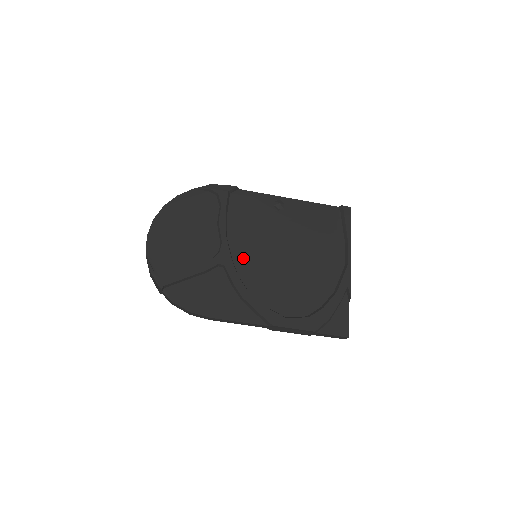
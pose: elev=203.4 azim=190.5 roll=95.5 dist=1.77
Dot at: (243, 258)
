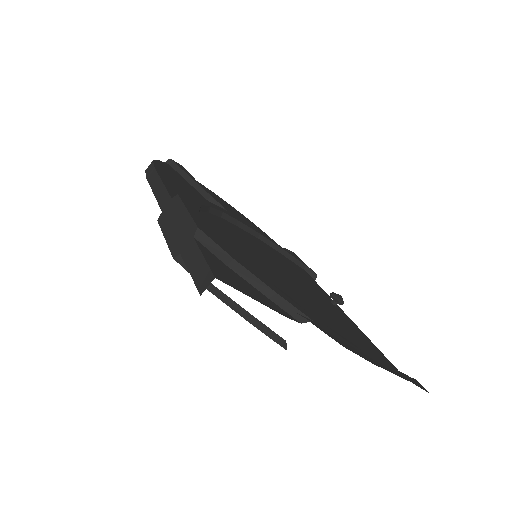
Dot at: (246, 235)
